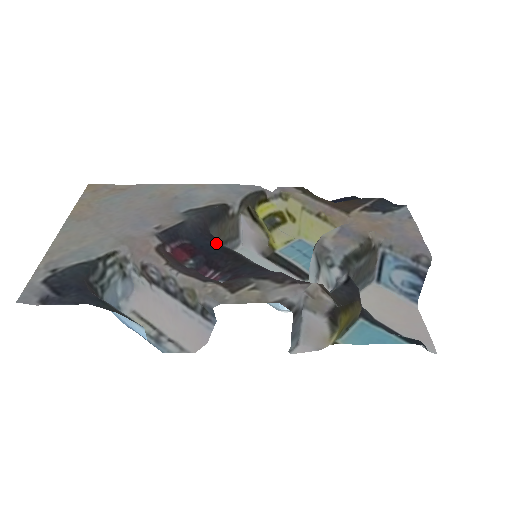
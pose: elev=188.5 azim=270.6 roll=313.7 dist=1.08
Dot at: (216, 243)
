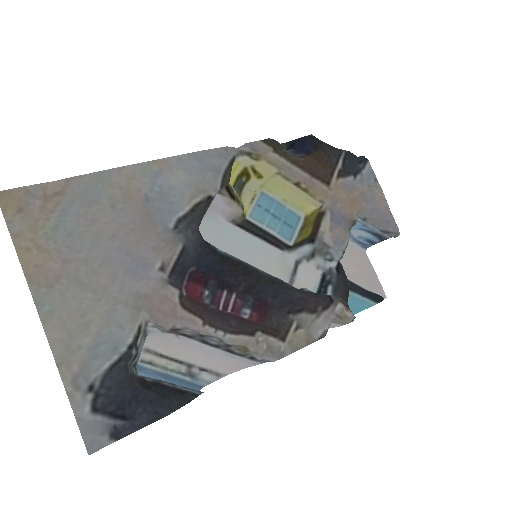
Dot at: (215, 253)
